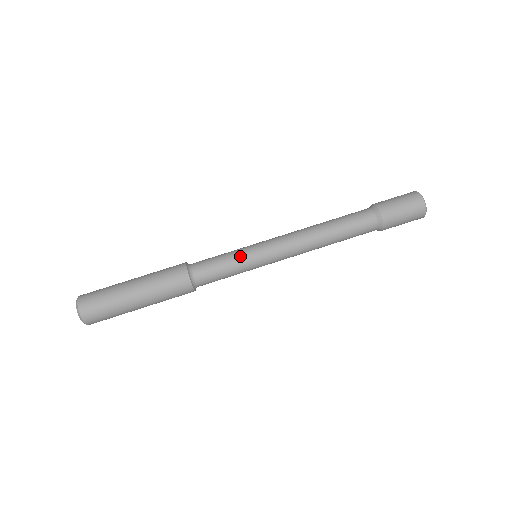
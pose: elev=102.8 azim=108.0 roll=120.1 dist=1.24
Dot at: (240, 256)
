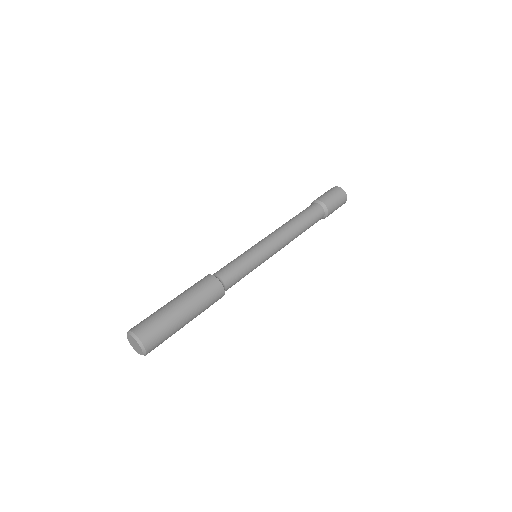
Dot at: (246, 254)
